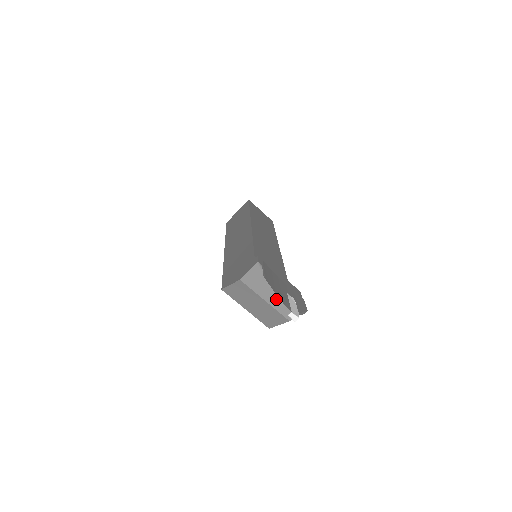
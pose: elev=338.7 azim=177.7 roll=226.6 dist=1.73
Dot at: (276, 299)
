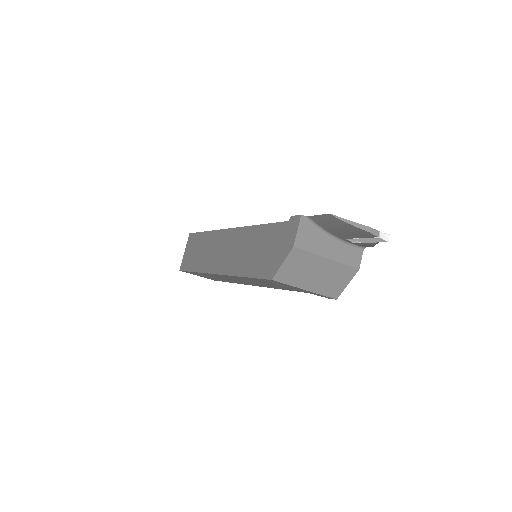
Dot at: (358, 227)
